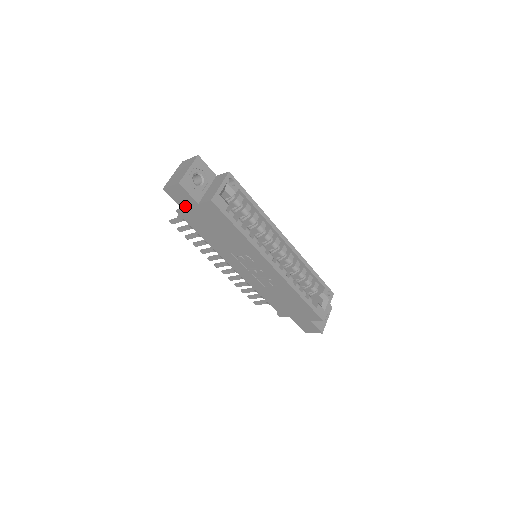
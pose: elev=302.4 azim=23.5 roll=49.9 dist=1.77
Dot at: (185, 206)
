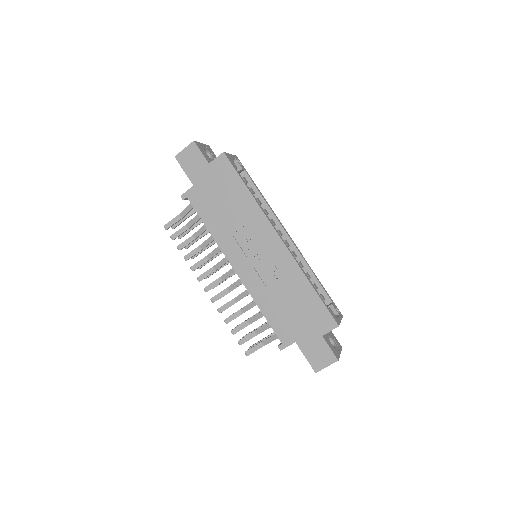
Dot at: (193, 174)
